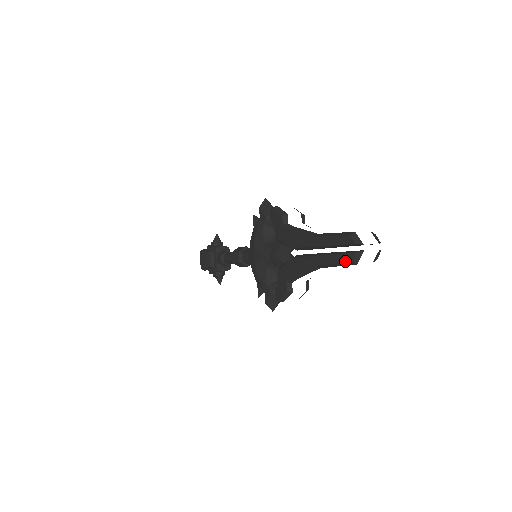
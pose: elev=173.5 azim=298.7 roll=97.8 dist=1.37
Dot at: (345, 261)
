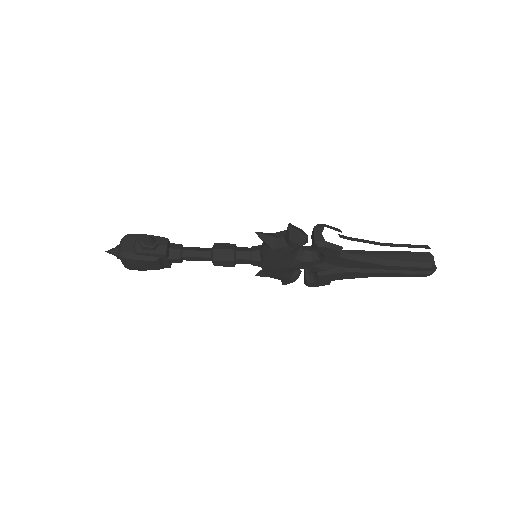
Dot at: occluded
